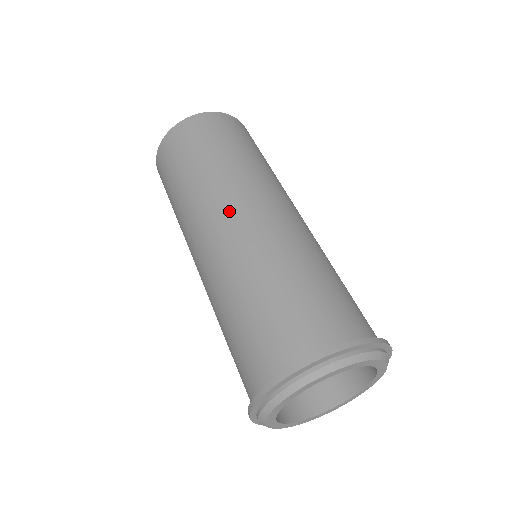
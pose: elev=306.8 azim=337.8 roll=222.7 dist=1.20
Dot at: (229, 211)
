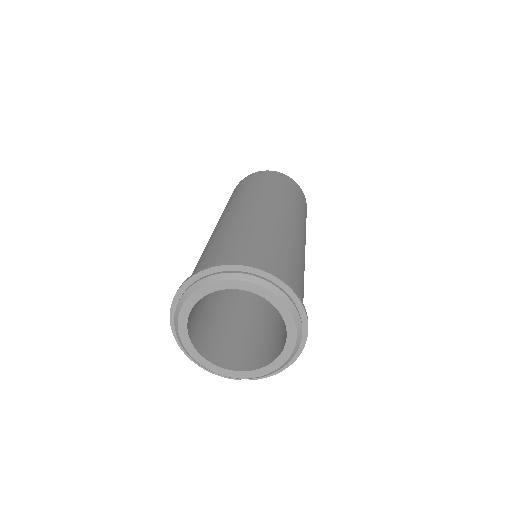
Dot at: occluded
